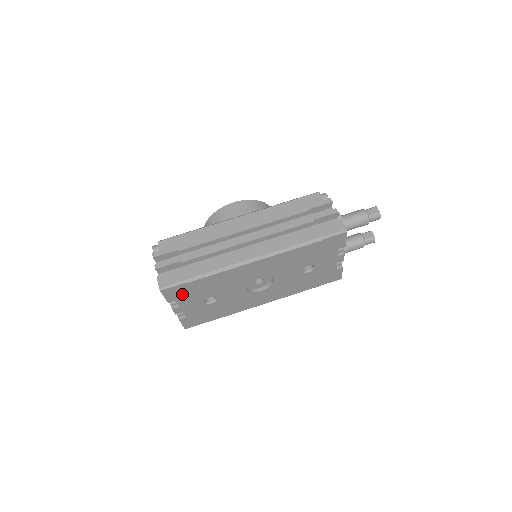
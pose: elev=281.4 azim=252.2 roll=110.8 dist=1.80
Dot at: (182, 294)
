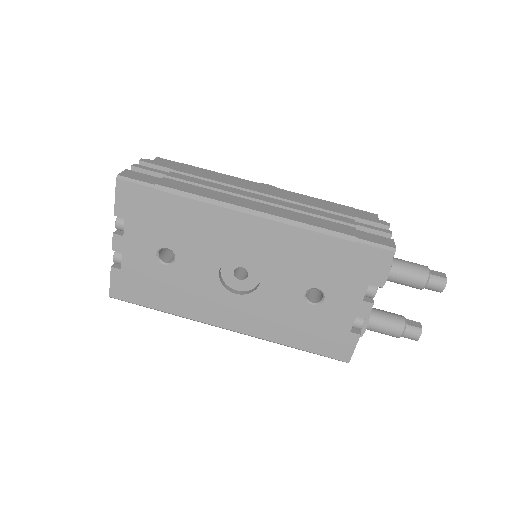
Dot at: (138, 211)
